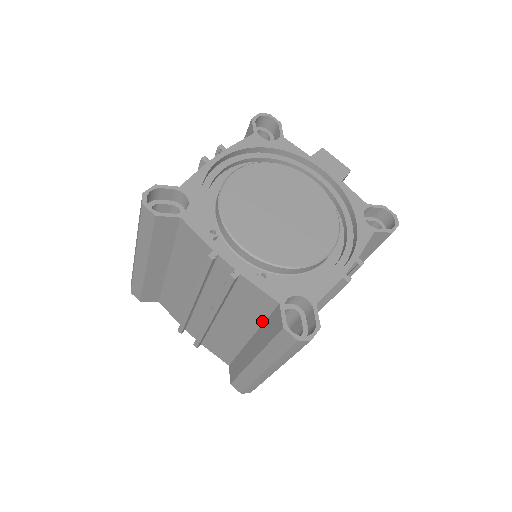
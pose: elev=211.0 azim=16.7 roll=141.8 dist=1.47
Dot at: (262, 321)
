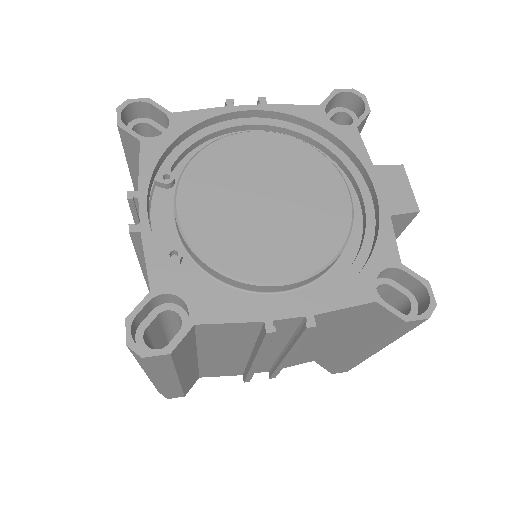
Dot at: occluded
